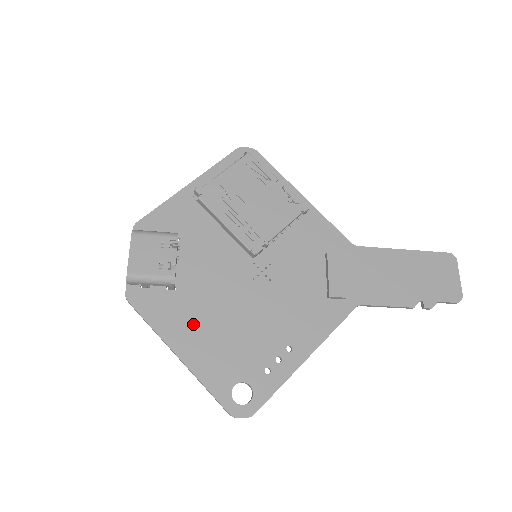
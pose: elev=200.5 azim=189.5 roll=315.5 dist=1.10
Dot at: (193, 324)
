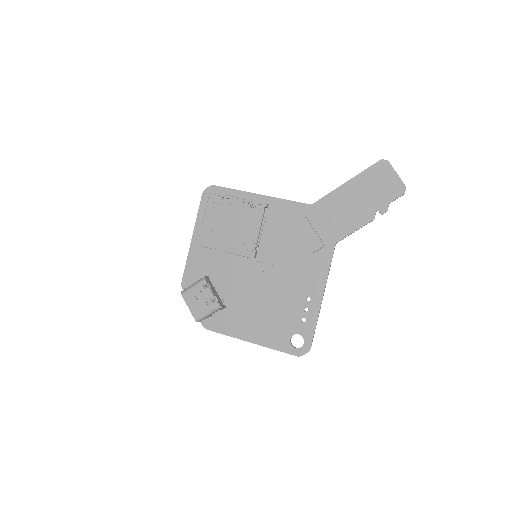
Dot at: (247, 320)
